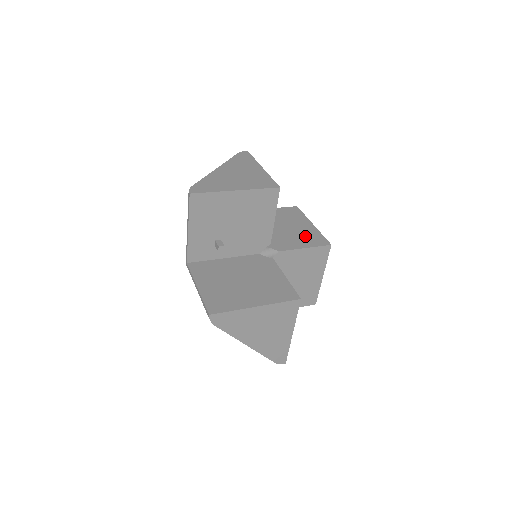
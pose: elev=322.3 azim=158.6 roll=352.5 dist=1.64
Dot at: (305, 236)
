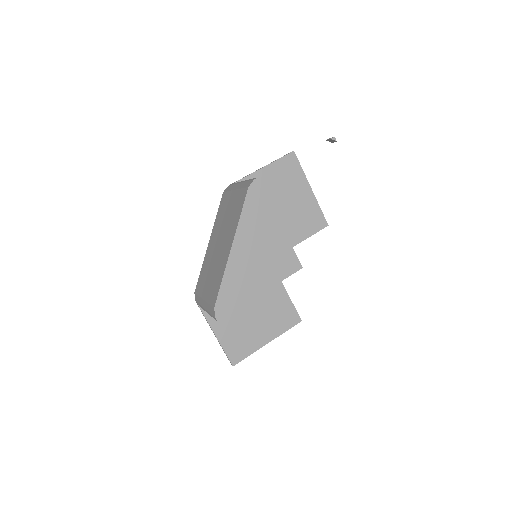
Dot at: occluded
